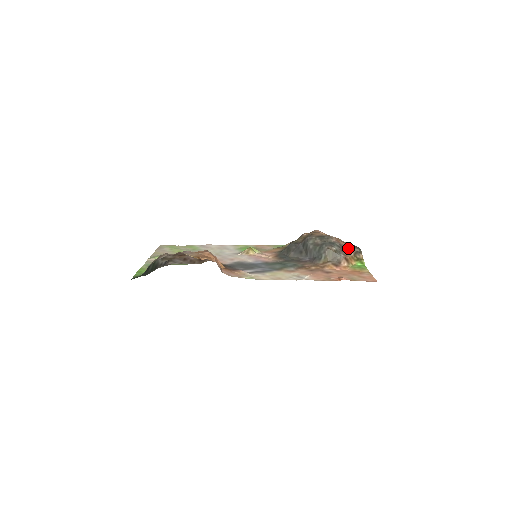
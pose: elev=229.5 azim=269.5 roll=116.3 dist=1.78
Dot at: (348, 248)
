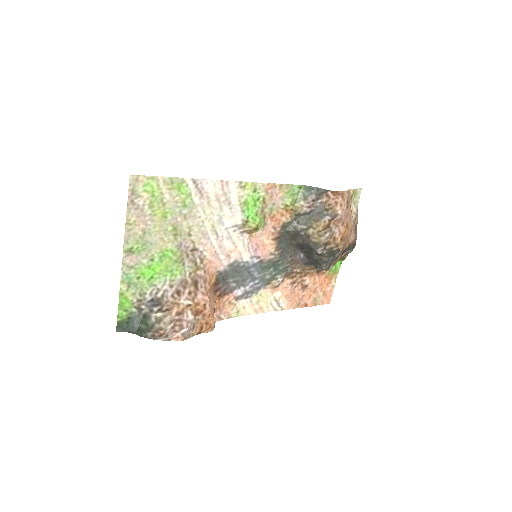
Dot at: (345, 249)
